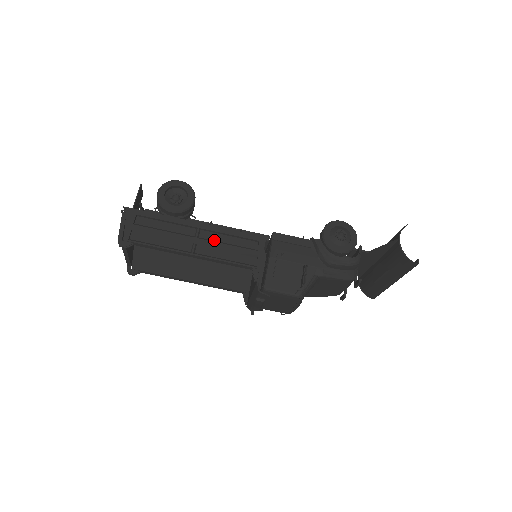
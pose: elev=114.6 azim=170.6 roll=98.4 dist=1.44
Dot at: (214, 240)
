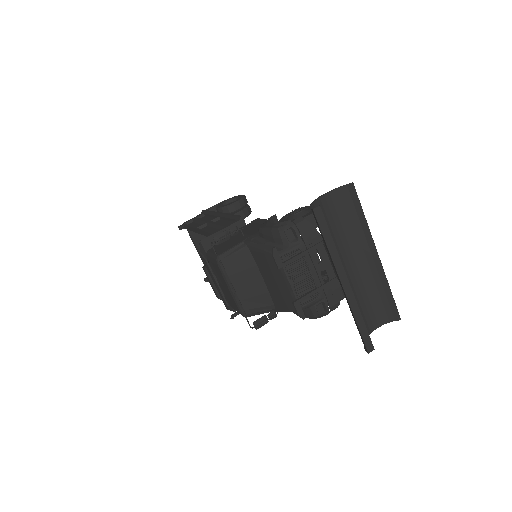
Dot at: occluded
